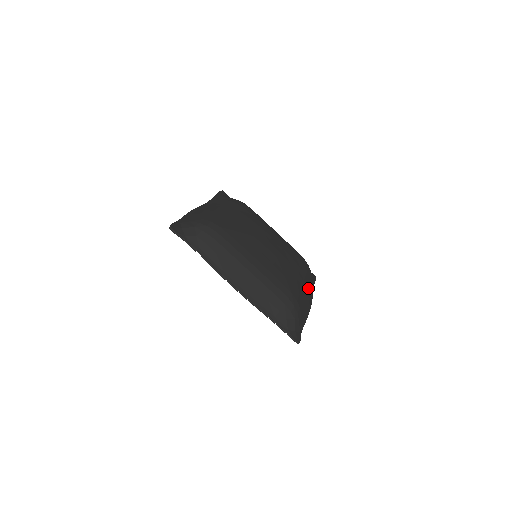
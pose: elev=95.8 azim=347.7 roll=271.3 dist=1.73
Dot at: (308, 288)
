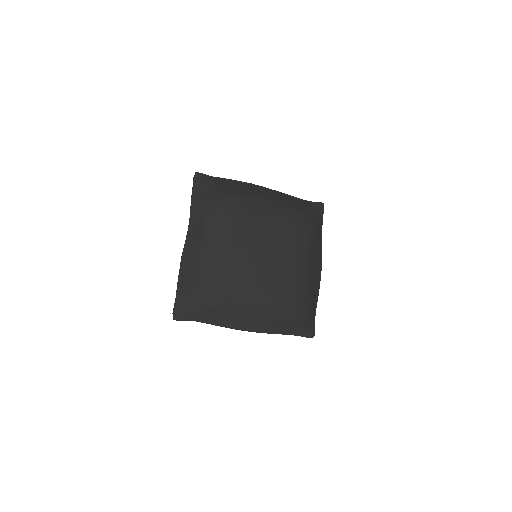
Dot at: (314, 256)
